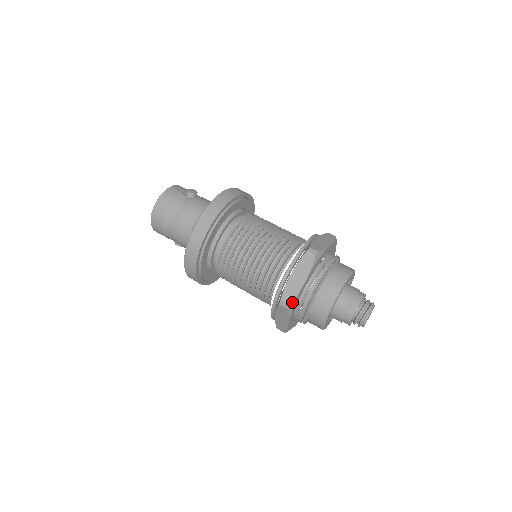
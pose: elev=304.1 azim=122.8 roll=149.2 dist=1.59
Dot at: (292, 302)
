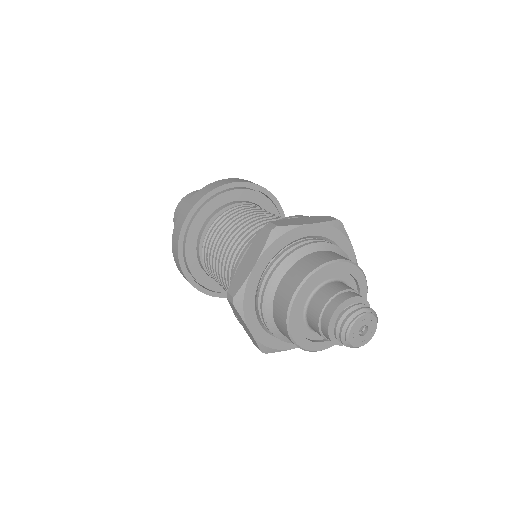
Dot at: (282, 228)
